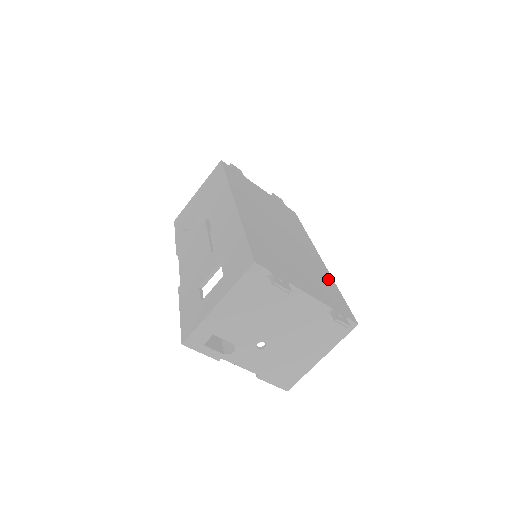
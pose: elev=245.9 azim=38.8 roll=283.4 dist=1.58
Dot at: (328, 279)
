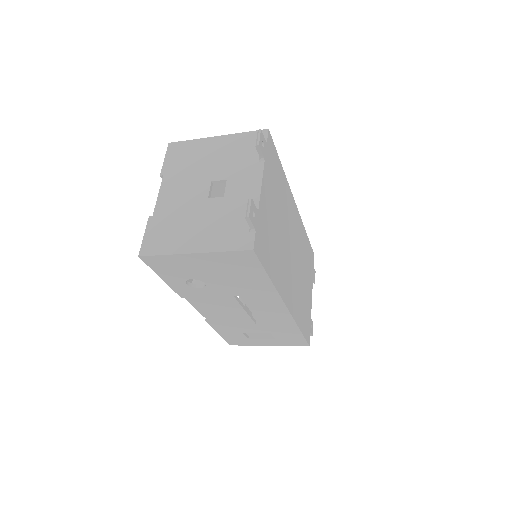
Dot at: (304, 237)
